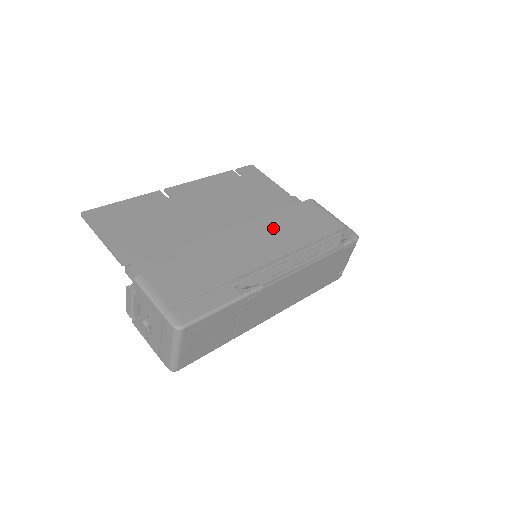
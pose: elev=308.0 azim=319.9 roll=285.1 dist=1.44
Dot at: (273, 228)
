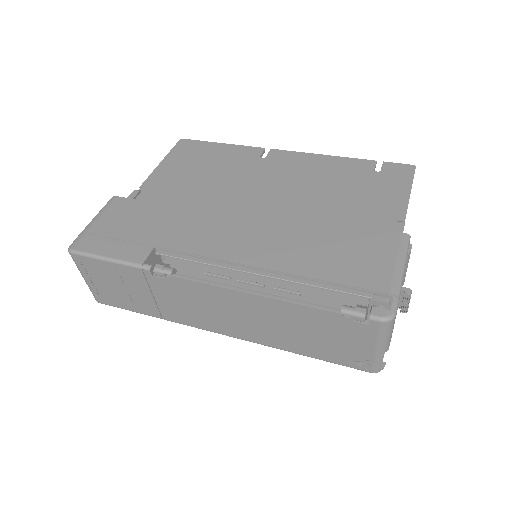
Dot at: (286, 232)
